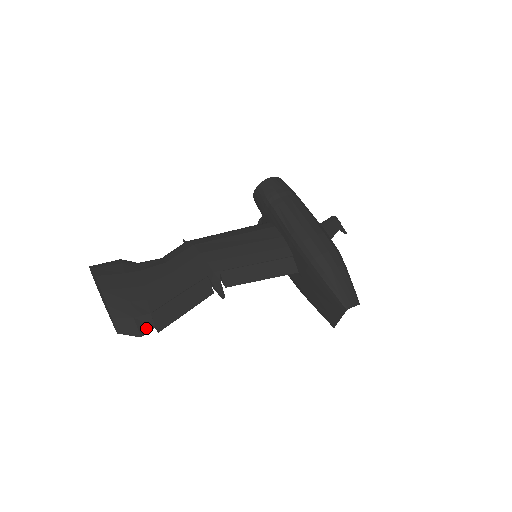
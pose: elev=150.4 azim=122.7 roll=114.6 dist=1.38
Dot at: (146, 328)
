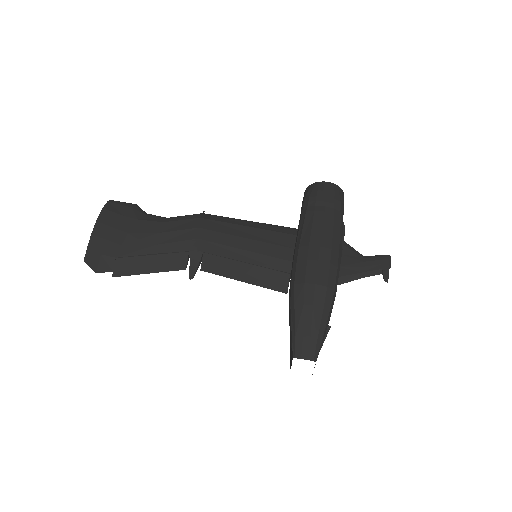
Dot at: (105, 268)
